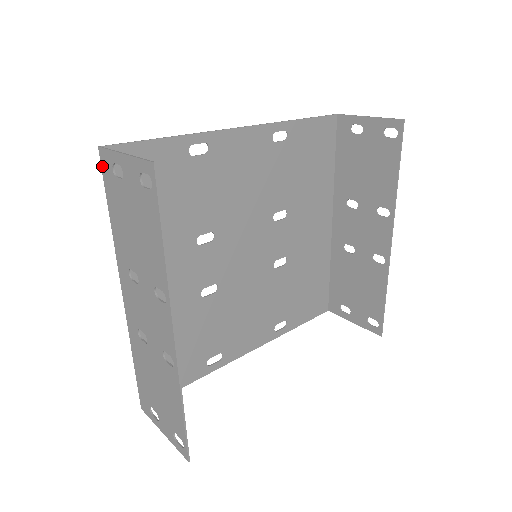
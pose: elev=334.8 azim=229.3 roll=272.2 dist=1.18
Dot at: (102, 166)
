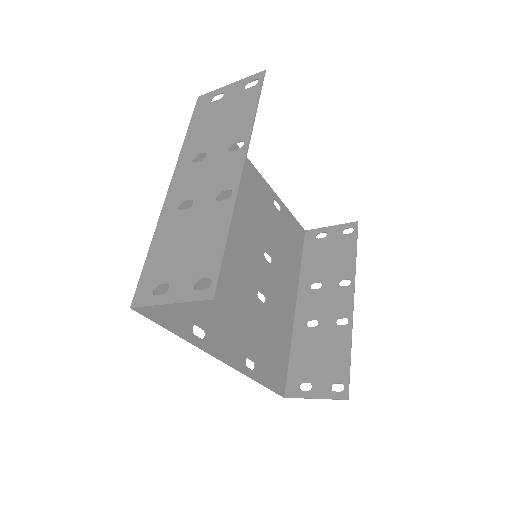
Dot at: (197, 105)
